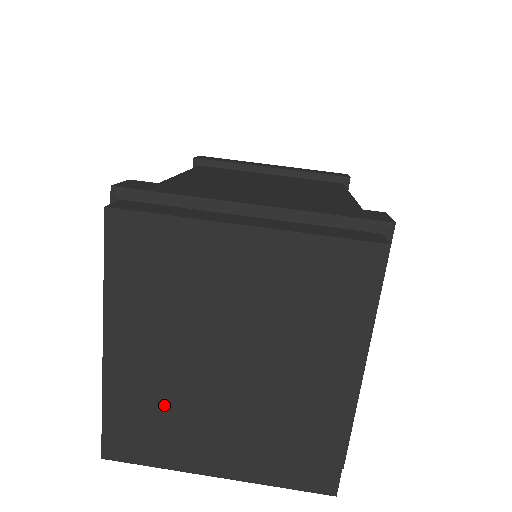
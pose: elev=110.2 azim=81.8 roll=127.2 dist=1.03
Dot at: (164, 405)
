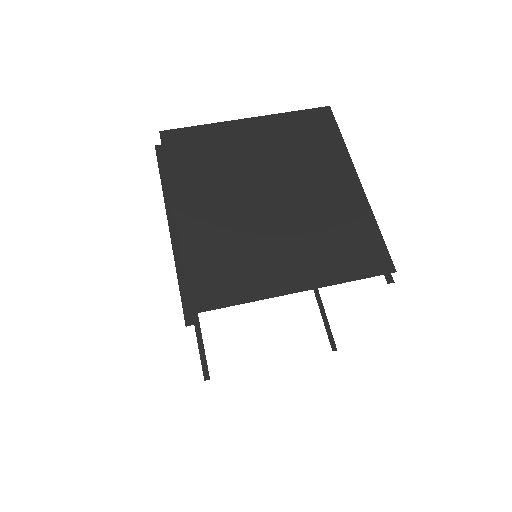
Dot at: (233, 244)
